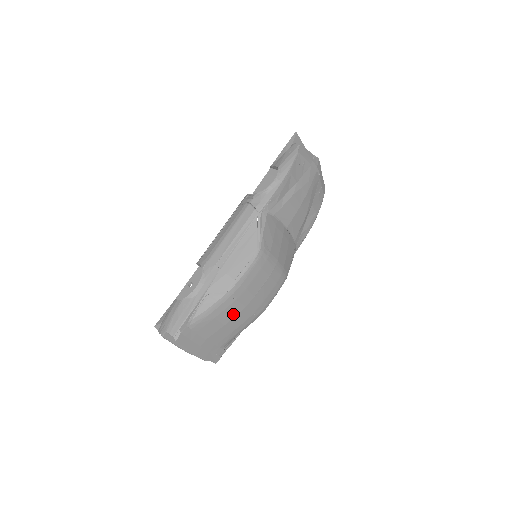
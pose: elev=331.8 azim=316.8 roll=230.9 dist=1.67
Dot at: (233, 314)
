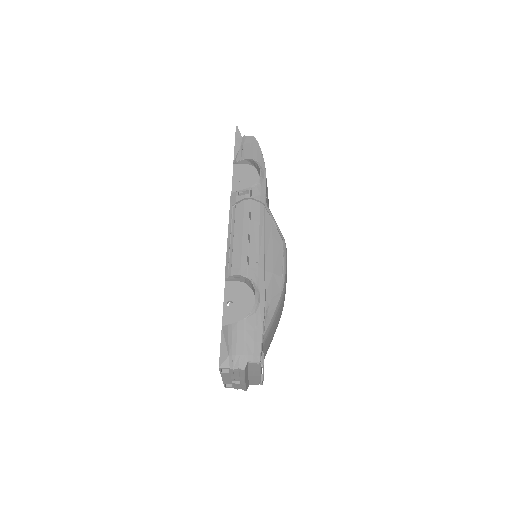
Dot at: (279, 317)
